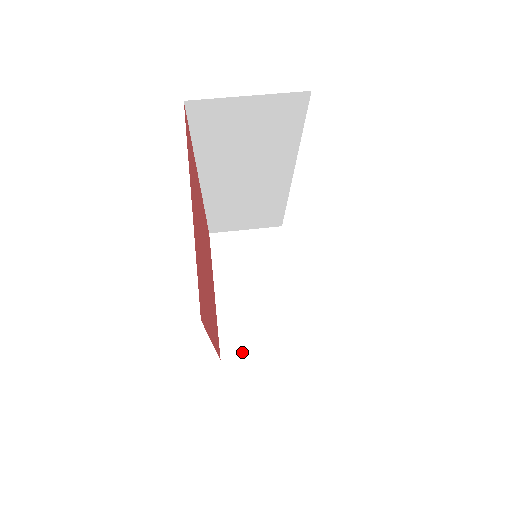
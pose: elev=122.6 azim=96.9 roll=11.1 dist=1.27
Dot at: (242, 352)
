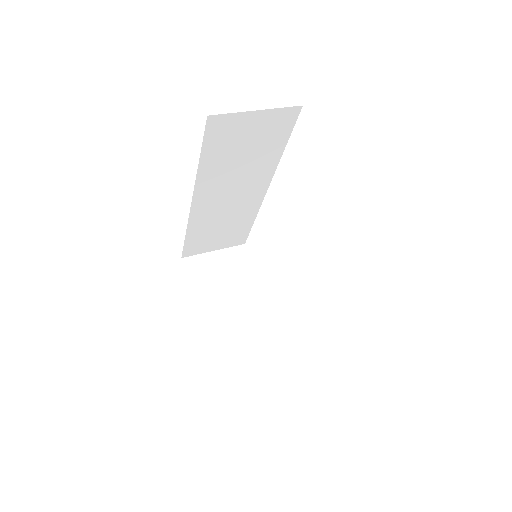
Dot at: (237, 359)
